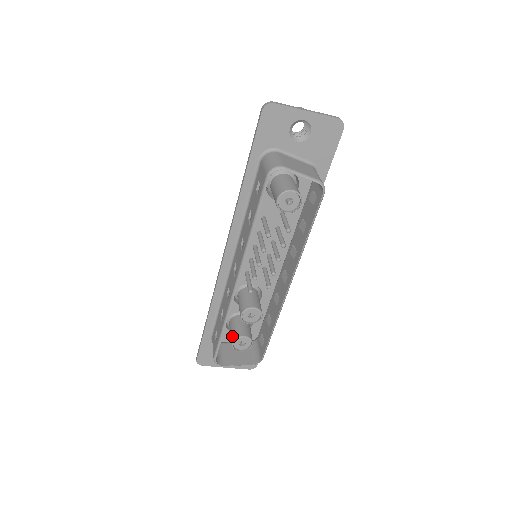
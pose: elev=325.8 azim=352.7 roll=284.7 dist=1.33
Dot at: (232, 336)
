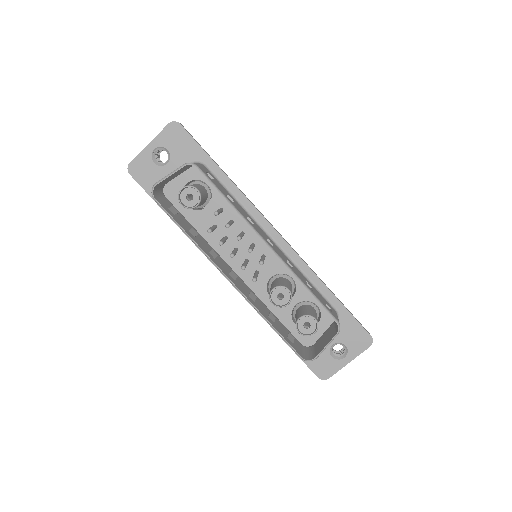
Dot at: occluded
